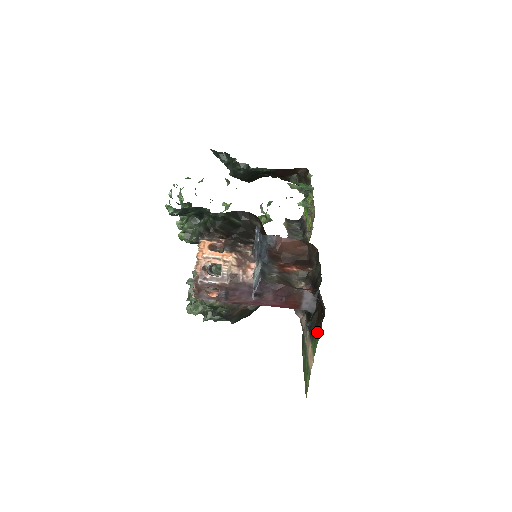
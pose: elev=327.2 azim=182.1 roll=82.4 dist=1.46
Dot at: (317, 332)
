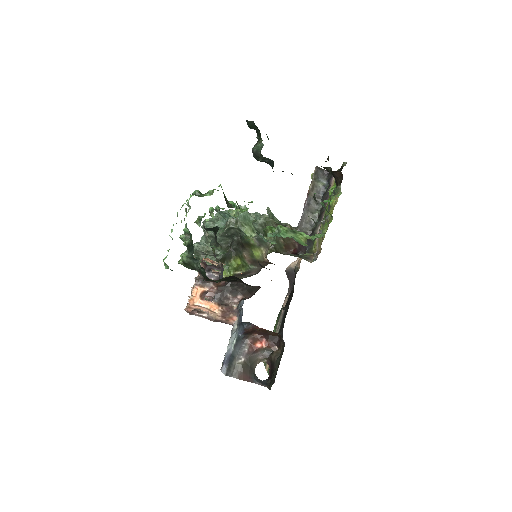
Dot at: occluded
